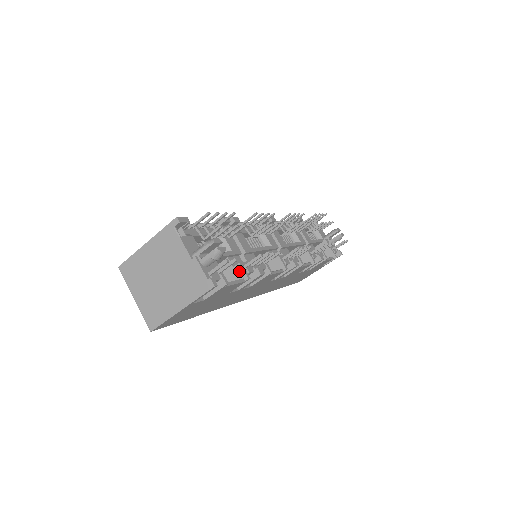
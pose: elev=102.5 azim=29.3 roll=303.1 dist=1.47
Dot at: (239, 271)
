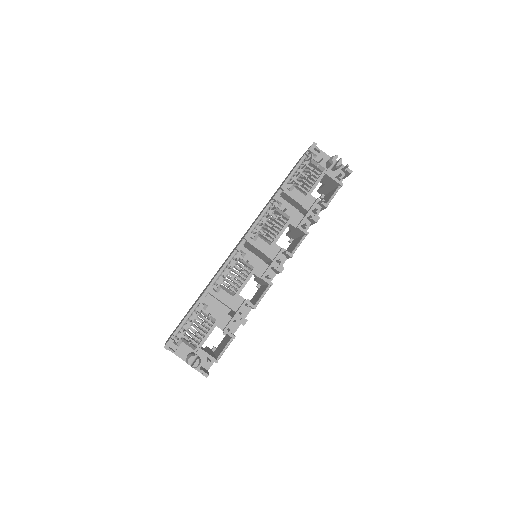
Dot at: occluded
